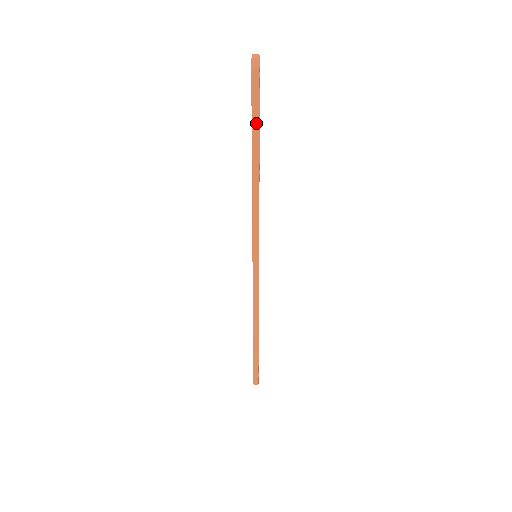
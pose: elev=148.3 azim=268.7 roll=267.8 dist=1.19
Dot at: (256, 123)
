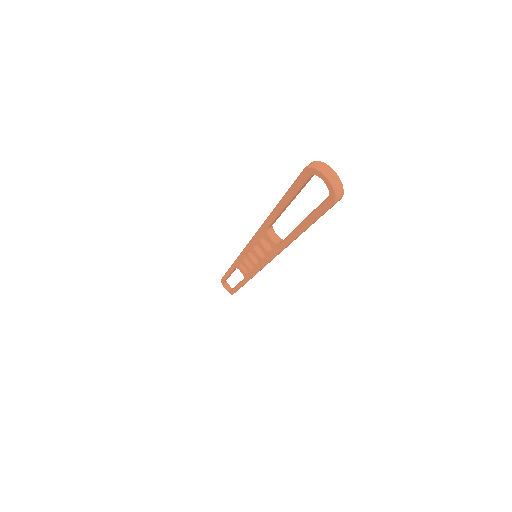
Dot at: (315, 221)
